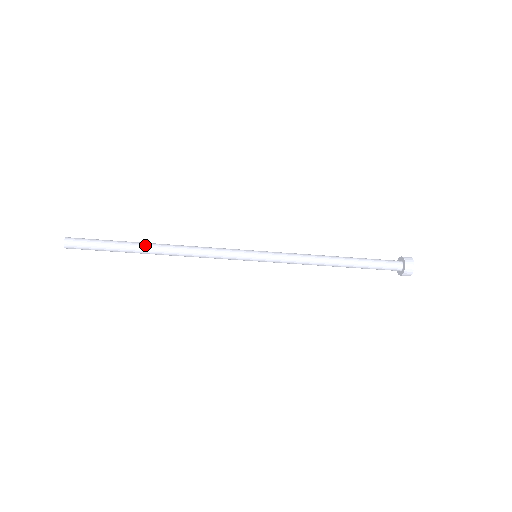
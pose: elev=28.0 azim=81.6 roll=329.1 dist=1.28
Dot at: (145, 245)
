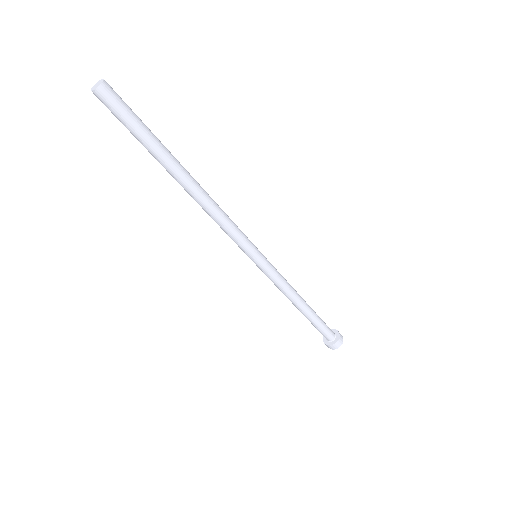
Dot at: (180, 169)
